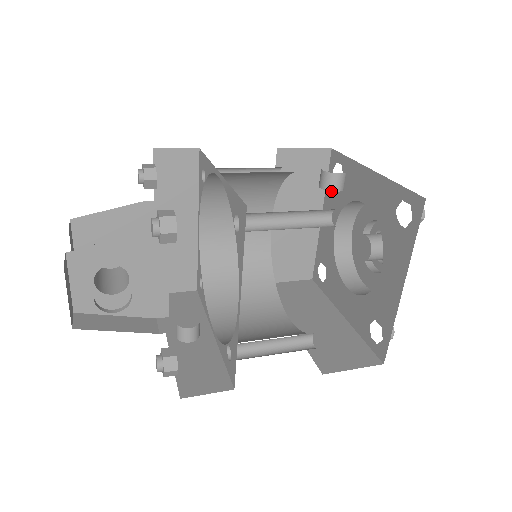
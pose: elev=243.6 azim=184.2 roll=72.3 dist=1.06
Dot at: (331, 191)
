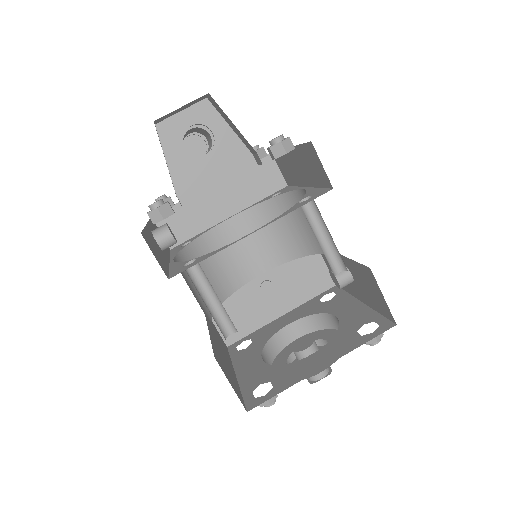
Dot at: (336, 278)
